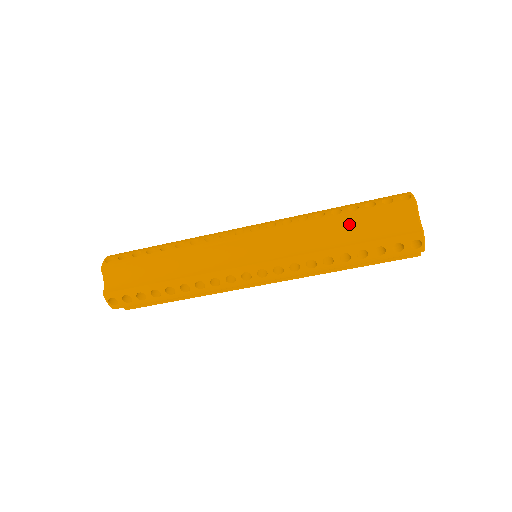
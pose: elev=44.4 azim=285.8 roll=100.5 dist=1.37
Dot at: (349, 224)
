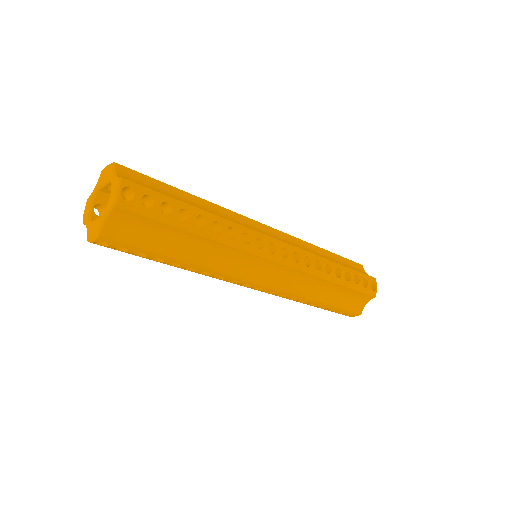
Dot at: (338, 288)
